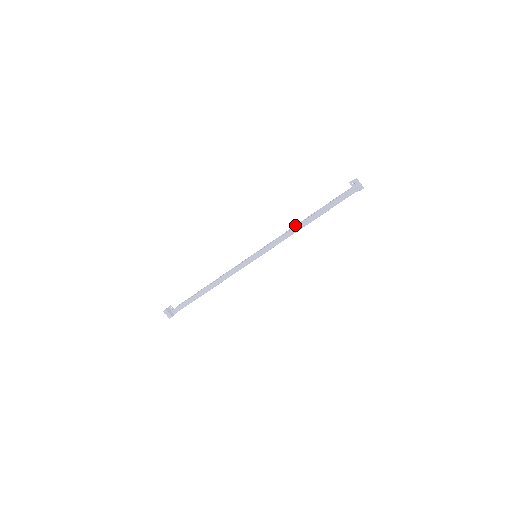
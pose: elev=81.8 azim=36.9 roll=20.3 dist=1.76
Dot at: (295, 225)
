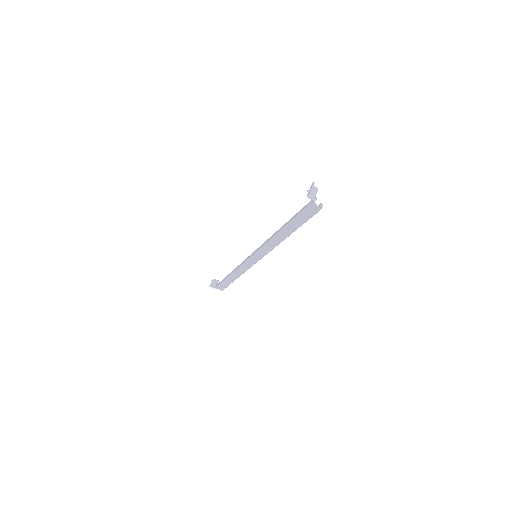
Dot at: occluded
